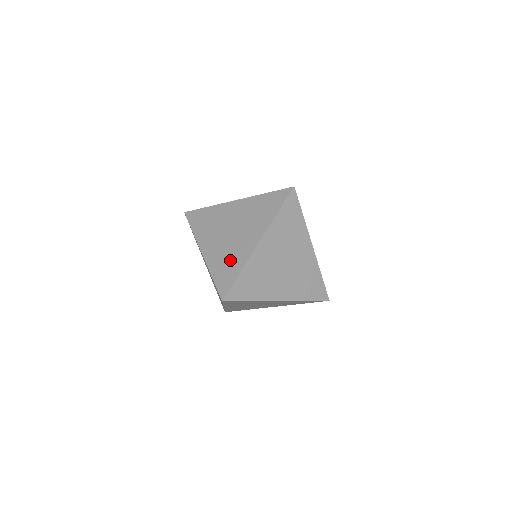
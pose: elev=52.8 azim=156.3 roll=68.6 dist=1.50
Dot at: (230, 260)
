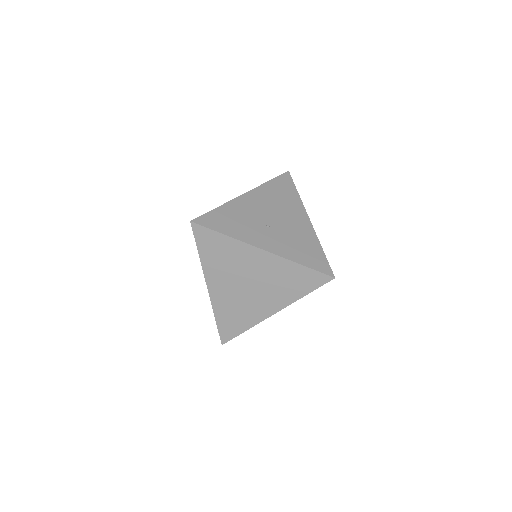
Dot at: occluded
